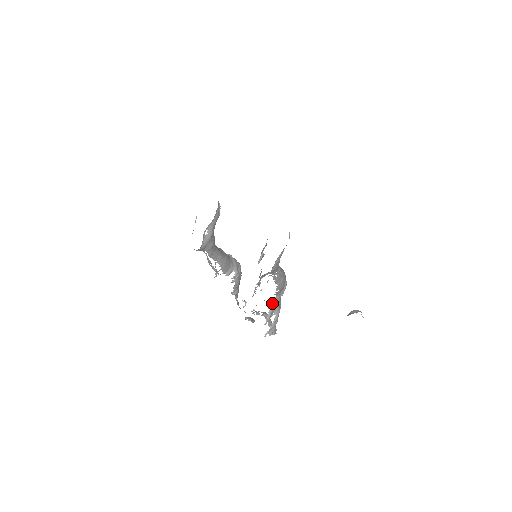
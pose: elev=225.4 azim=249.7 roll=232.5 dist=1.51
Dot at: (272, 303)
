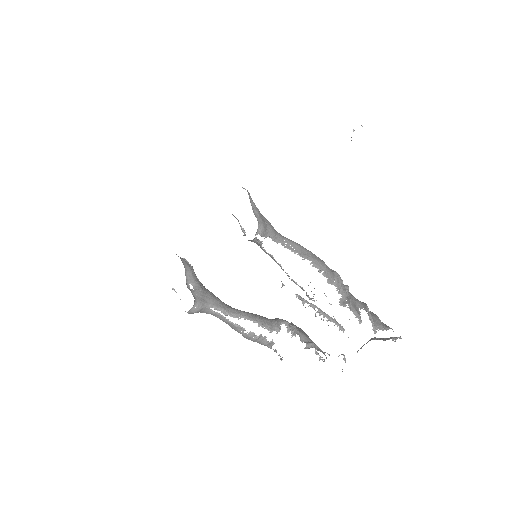
Dot at: (344, 301)
